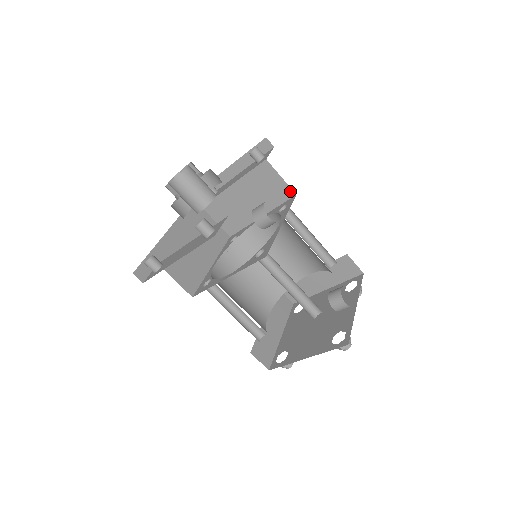
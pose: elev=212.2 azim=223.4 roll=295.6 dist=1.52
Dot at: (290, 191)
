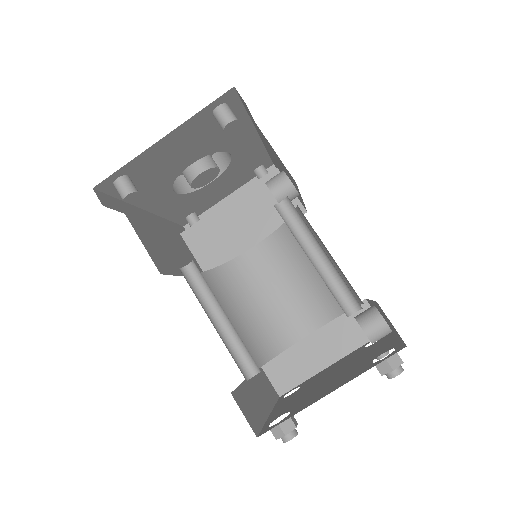
Dot at: (300, 207)
